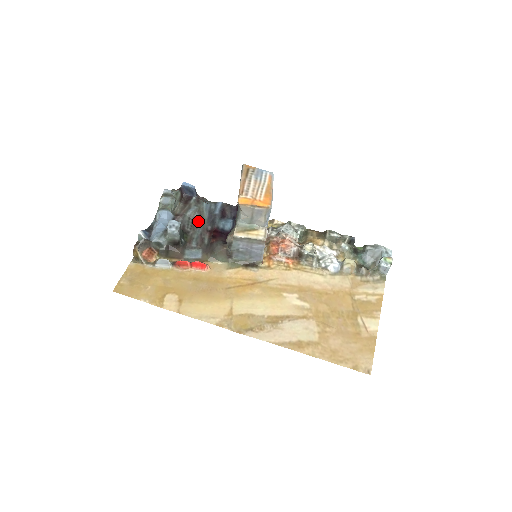
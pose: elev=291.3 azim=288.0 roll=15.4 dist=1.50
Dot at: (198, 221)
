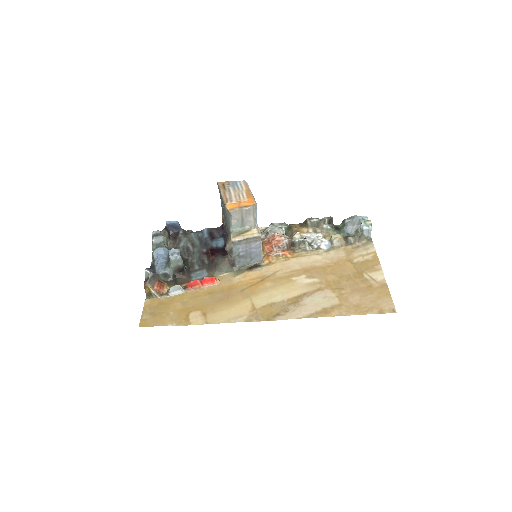
Dot at: (192, 248)
